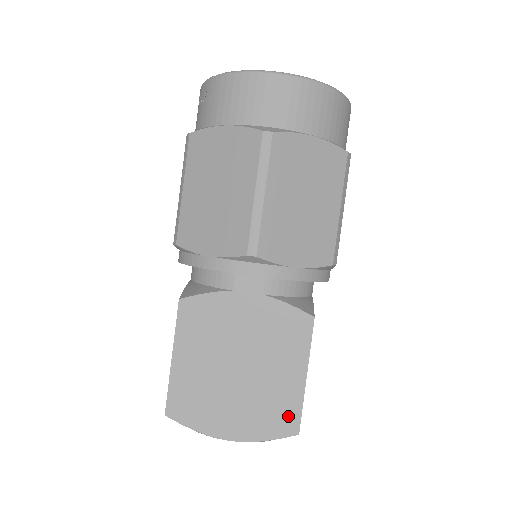
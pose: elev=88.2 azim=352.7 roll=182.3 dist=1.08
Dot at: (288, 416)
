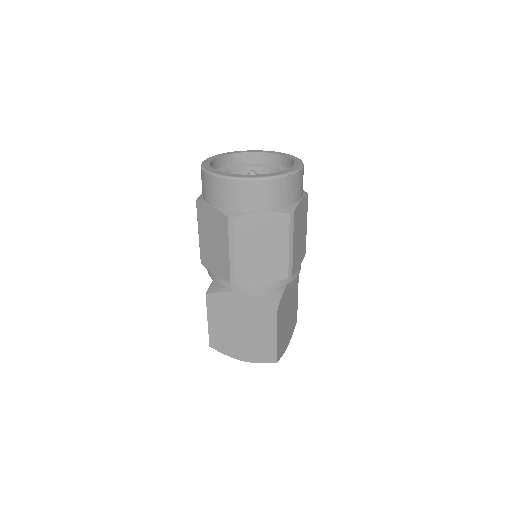
Dot at: (270, 354)
